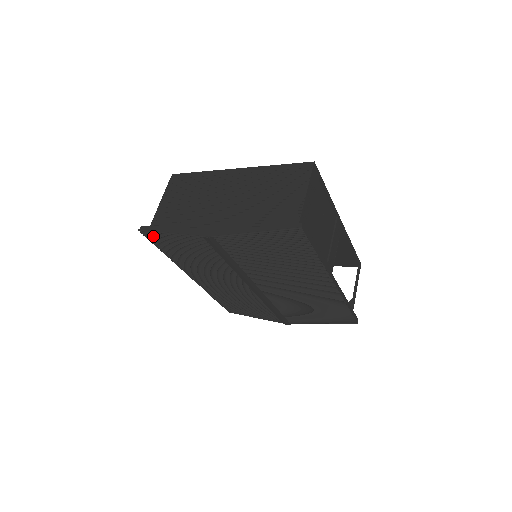
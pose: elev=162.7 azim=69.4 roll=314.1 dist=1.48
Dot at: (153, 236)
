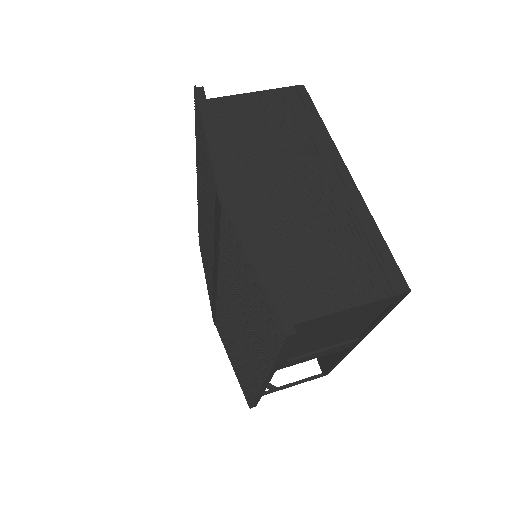
Dot at: occluded
